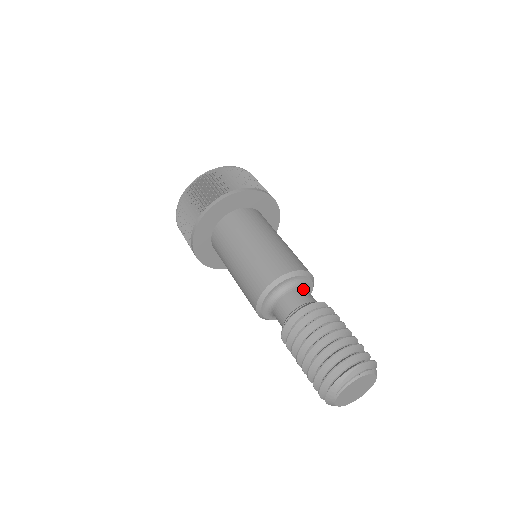
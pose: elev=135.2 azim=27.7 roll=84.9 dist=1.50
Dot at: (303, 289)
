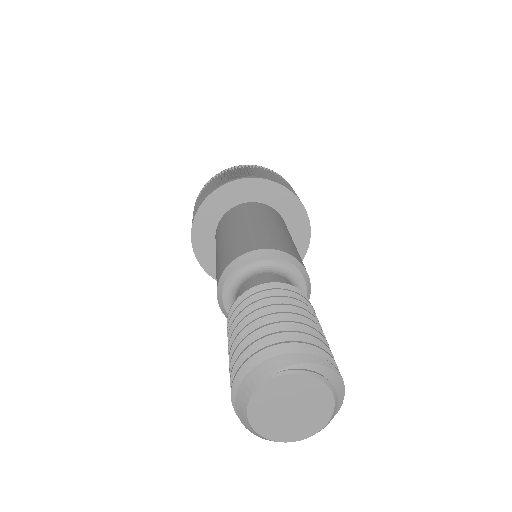
Dot at: occluded
